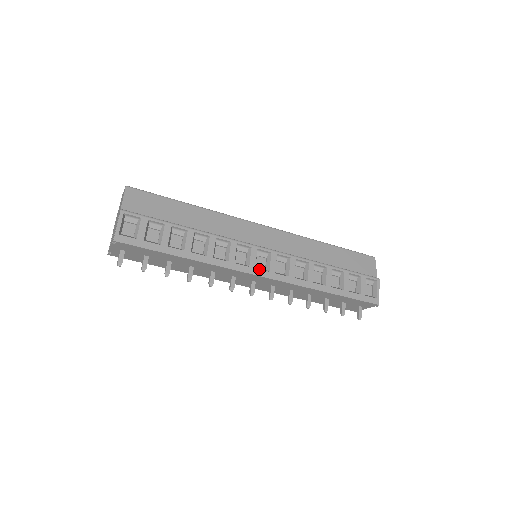
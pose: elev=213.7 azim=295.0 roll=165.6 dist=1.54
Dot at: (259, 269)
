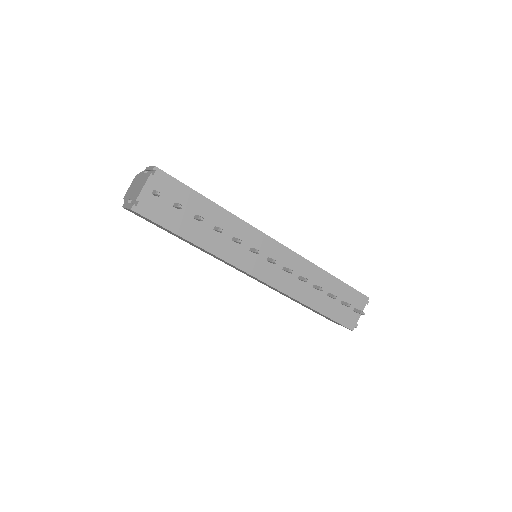
Dot at: occluded
